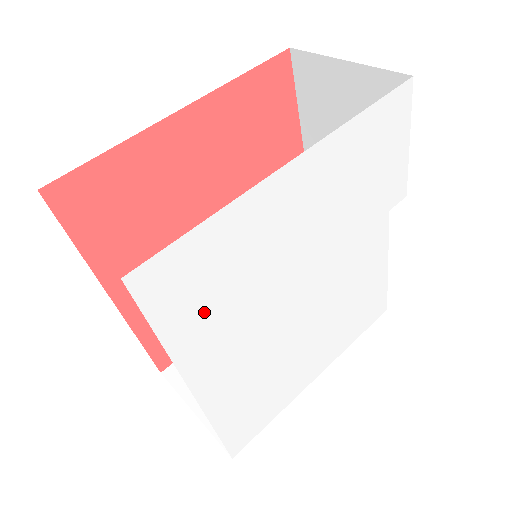
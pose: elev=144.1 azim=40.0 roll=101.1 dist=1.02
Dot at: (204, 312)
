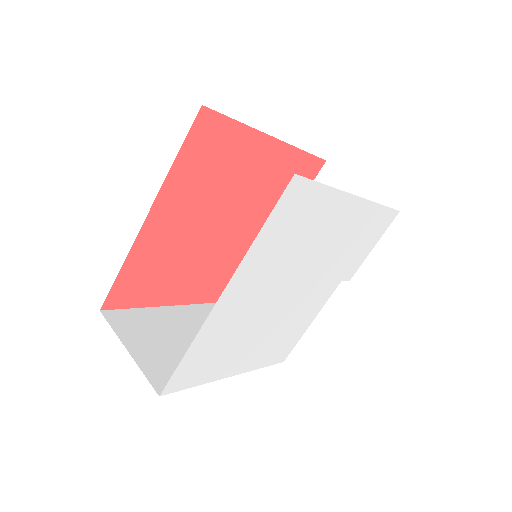
Dot at: (277, 241)
